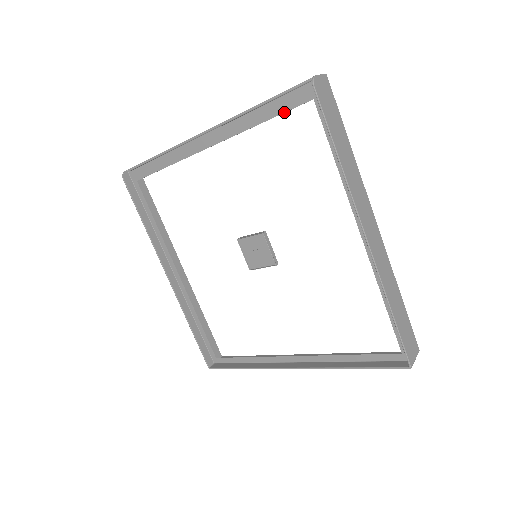
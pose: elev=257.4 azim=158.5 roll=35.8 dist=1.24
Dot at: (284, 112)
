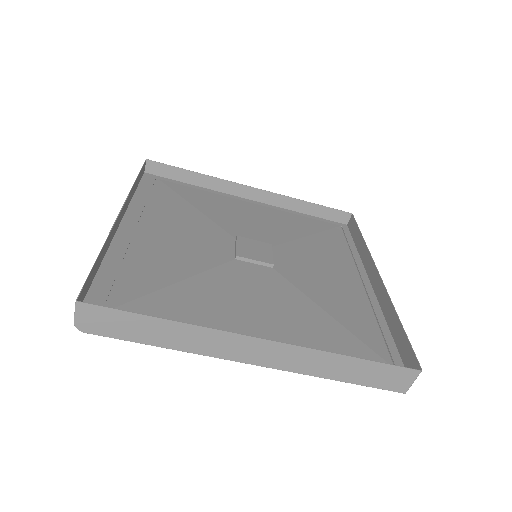
Dot at: (110, 290)
